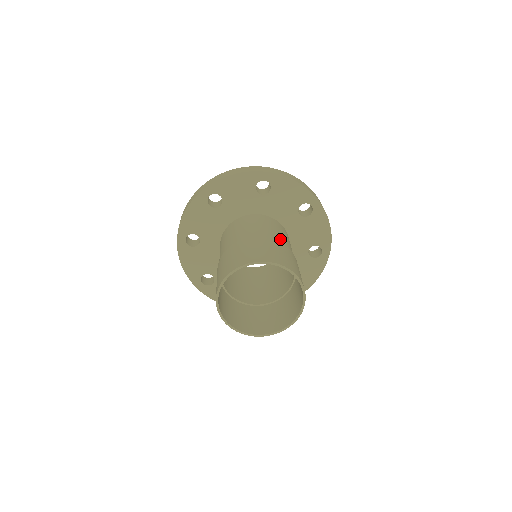
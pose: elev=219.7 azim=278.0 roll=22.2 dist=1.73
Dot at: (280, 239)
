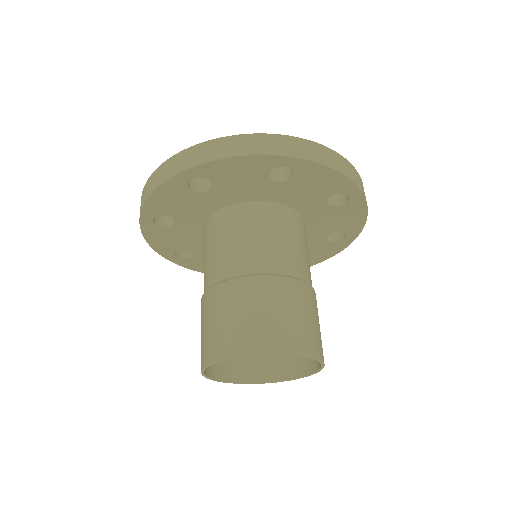
Dot at: (297, 267)
